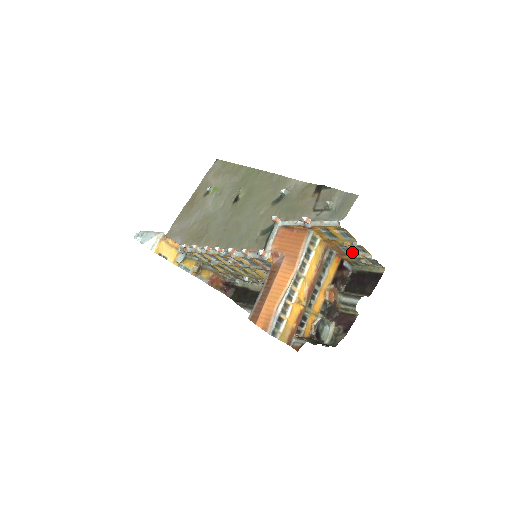
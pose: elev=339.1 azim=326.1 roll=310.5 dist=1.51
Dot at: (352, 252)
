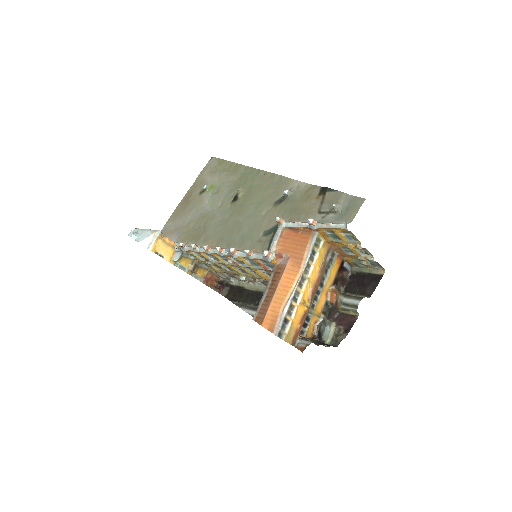
Dot at: (354, 254)
